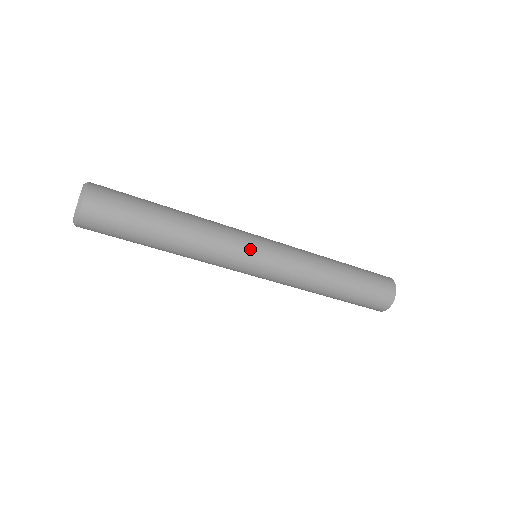
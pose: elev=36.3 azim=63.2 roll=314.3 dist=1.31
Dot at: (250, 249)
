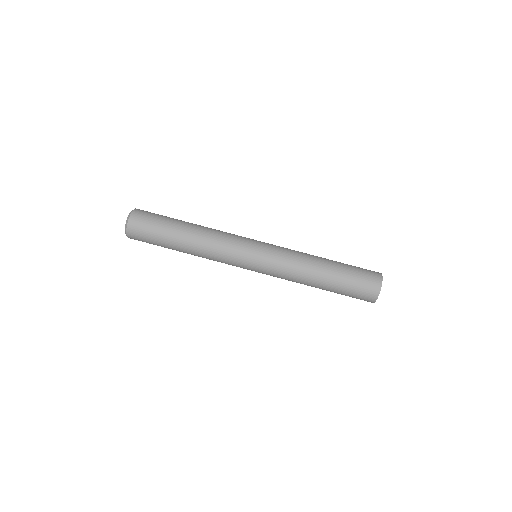
Dot at: occluded
